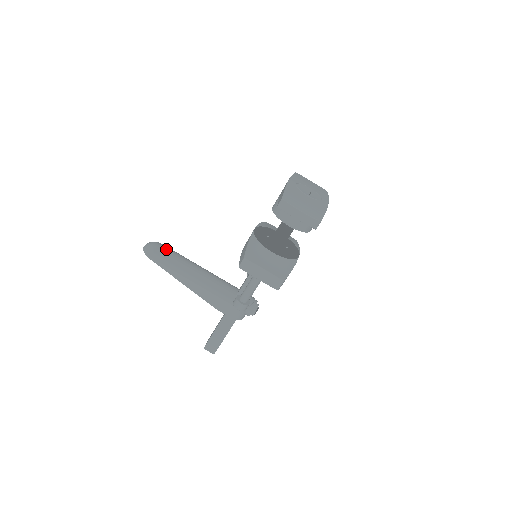
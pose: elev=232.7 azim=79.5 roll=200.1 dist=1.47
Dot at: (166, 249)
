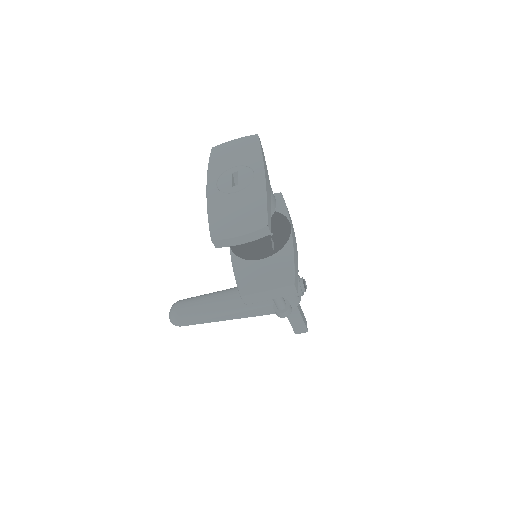
Dot at: (186, 306)
